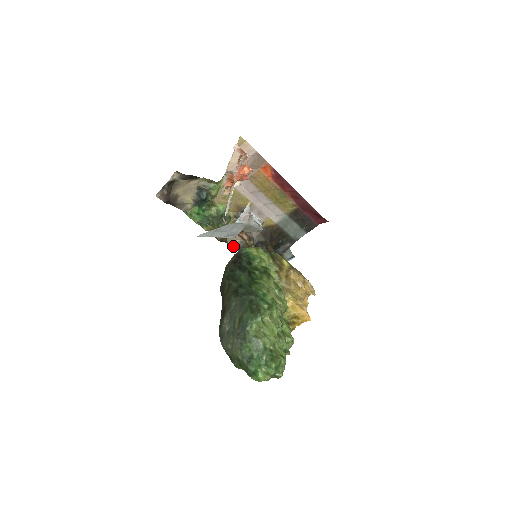
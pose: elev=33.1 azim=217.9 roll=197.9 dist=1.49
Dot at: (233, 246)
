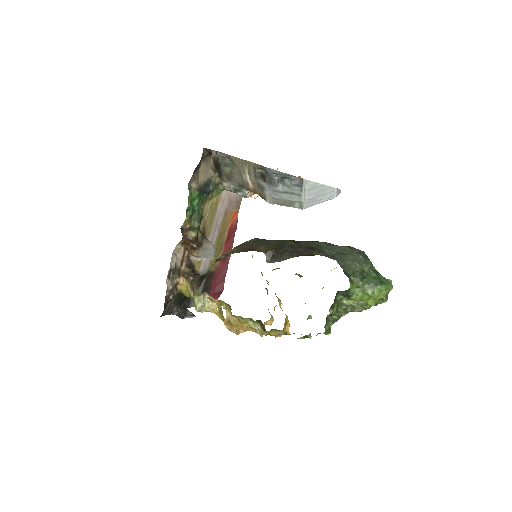
Dot at: (171, 263)
